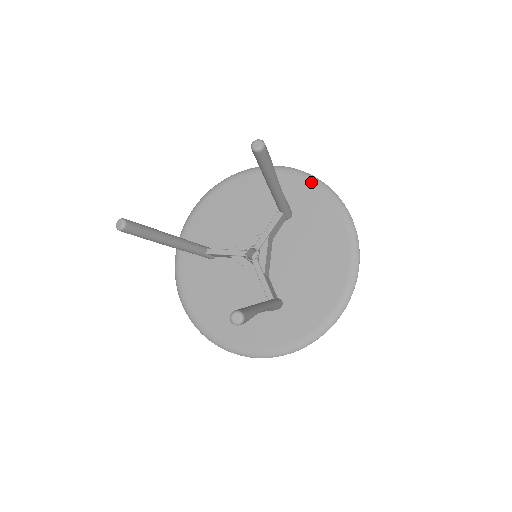
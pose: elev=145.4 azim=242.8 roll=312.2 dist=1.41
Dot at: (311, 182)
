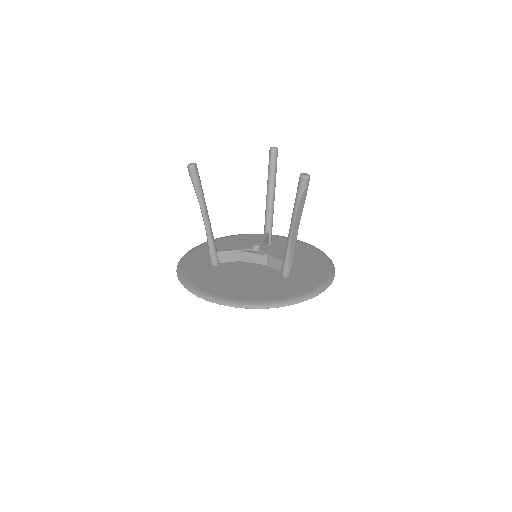
Dot at: (275, 235)
